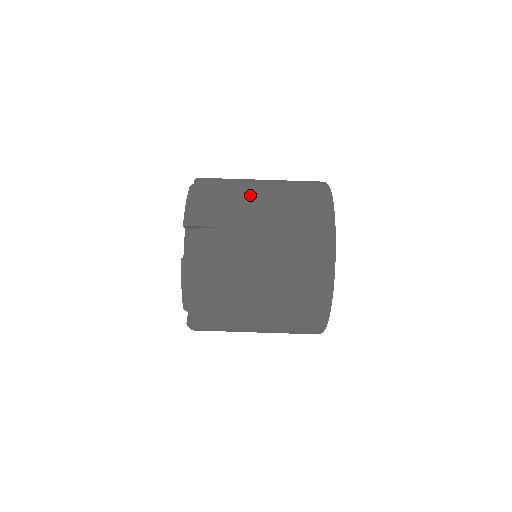
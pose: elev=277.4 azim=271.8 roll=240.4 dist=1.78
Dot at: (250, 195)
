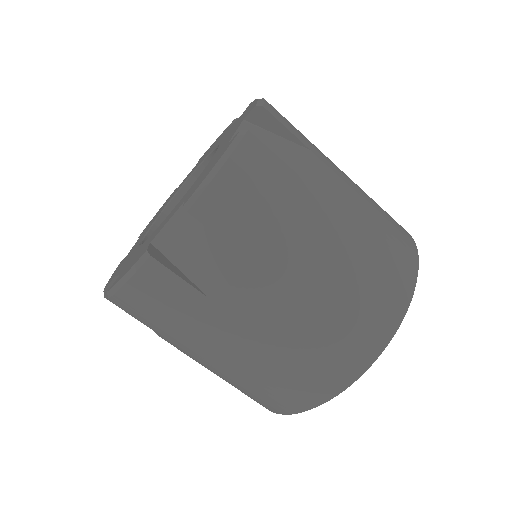
Dot at: (218, 337)
